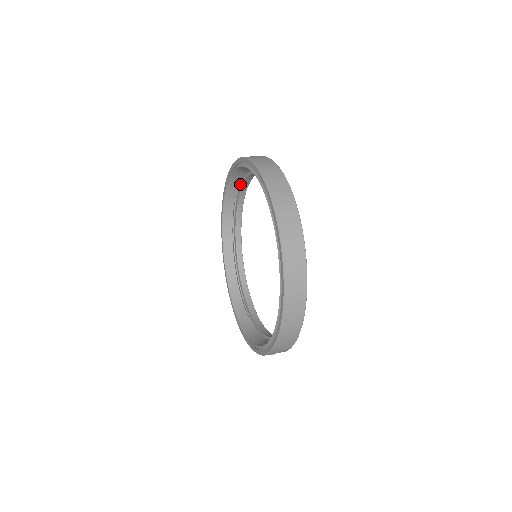
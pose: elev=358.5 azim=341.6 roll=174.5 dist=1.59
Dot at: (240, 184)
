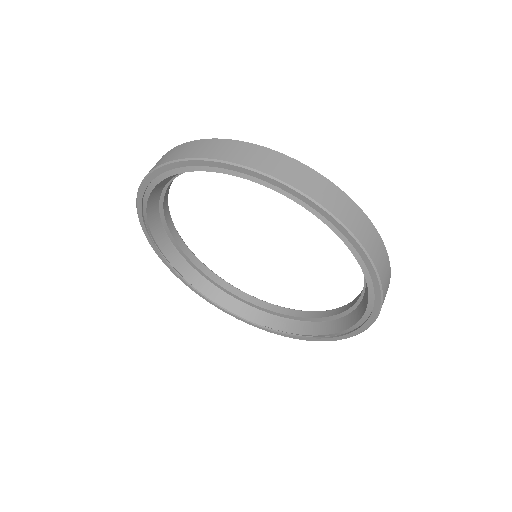
Dot at: occluded
